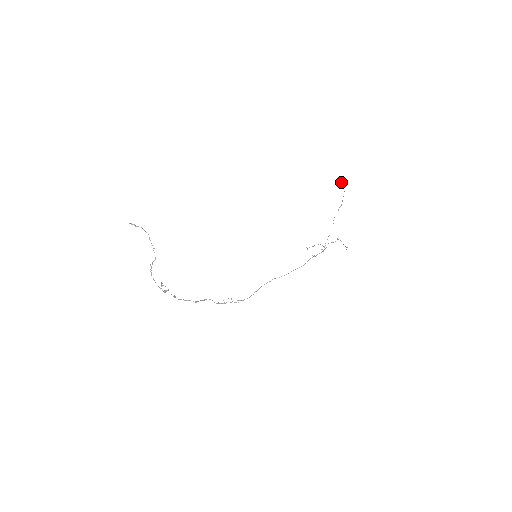
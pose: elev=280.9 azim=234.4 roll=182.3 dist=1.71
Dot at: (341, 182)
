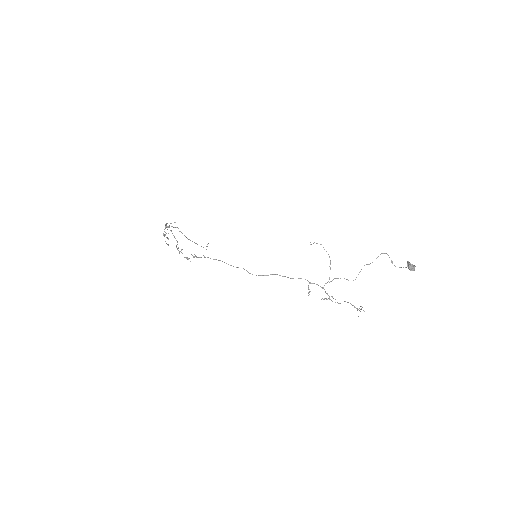
Dot at: (408, 264)
